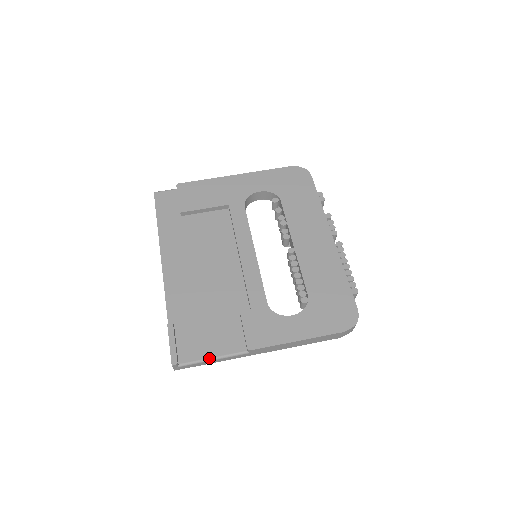
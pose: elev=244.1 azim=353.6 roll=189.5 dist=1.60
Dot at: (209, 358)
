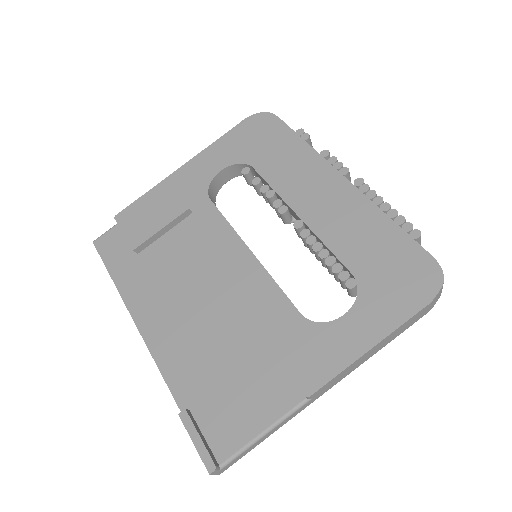
Dot at: (257, 435)
